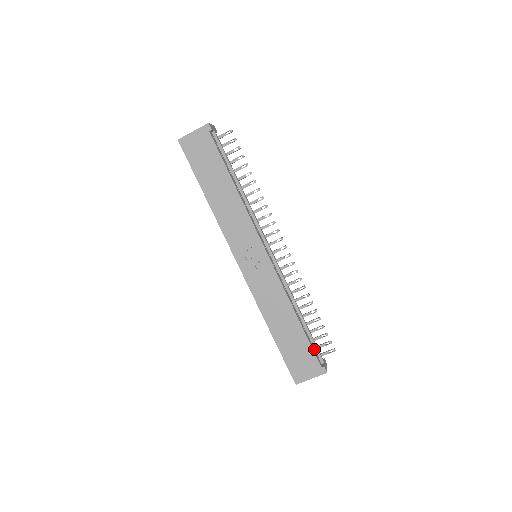
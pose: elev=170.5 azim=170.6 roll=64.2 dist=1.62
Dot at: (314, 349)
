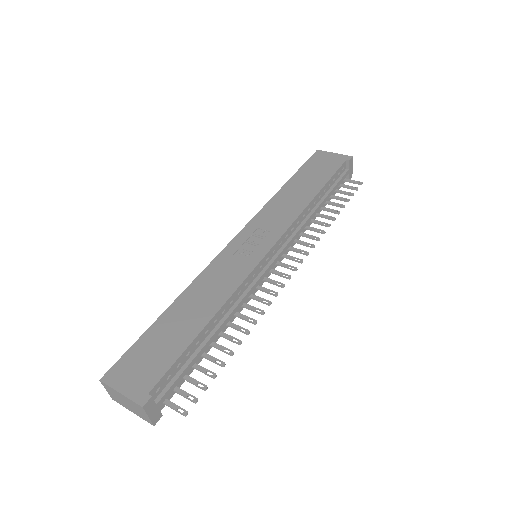
Dot at: (173, 376)
